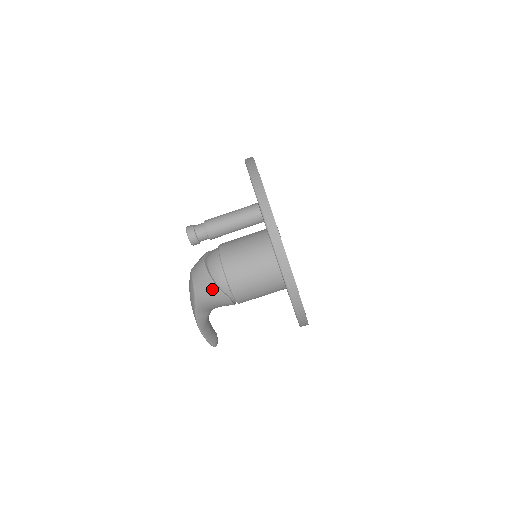
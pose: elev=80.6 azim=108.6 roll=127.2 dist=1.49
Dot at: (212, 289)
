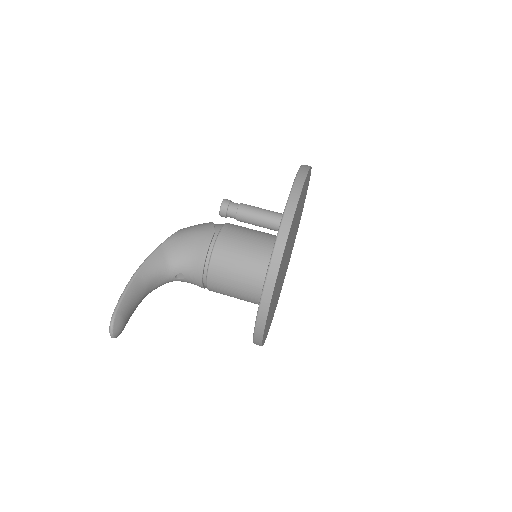
Dot at: (206, 223)
